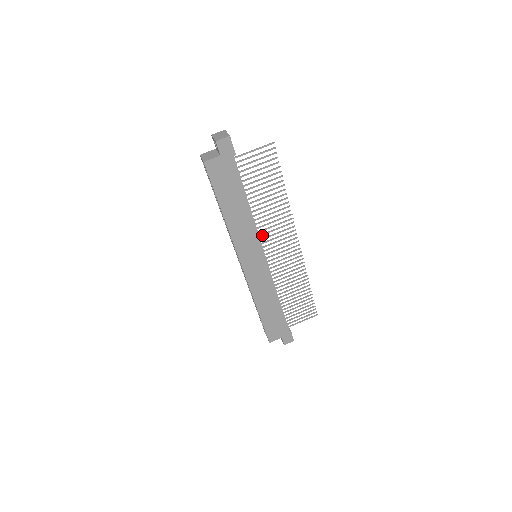
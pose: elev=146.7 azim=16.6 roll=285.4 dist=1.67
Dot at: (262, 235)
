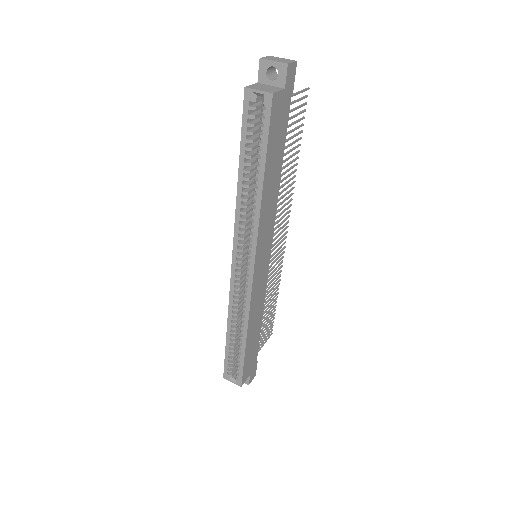
Dot at: occluded
